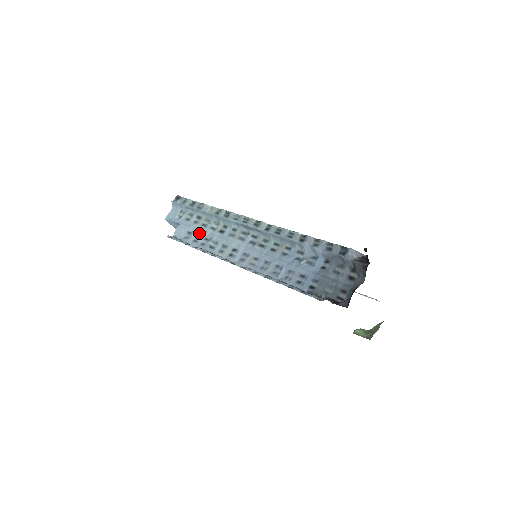
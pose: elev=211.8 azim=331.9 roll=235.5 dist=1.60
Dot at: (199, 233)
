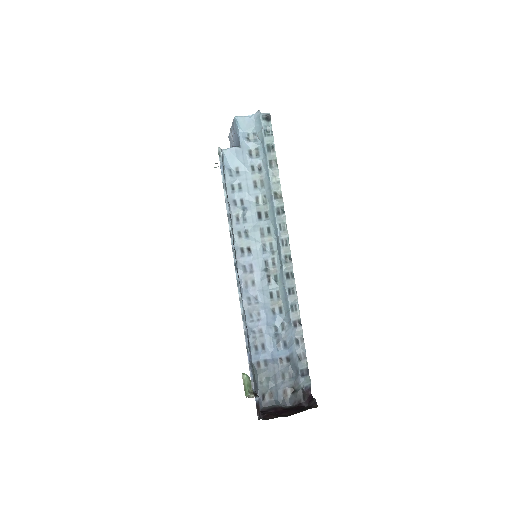
Dot at: (244, 186)
